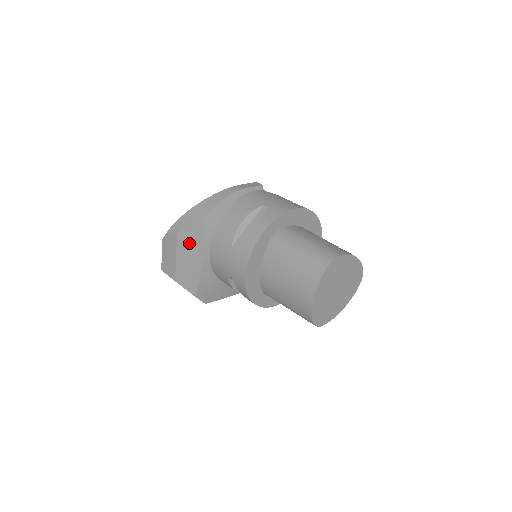
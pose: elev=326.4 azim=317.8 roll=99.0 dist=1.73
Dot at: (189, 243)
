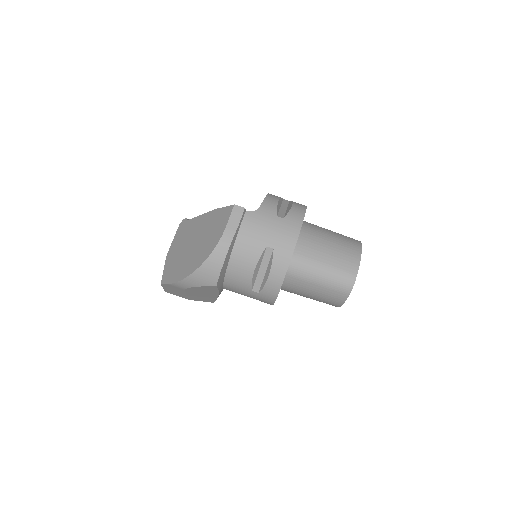
Dot at: (201, 291)
